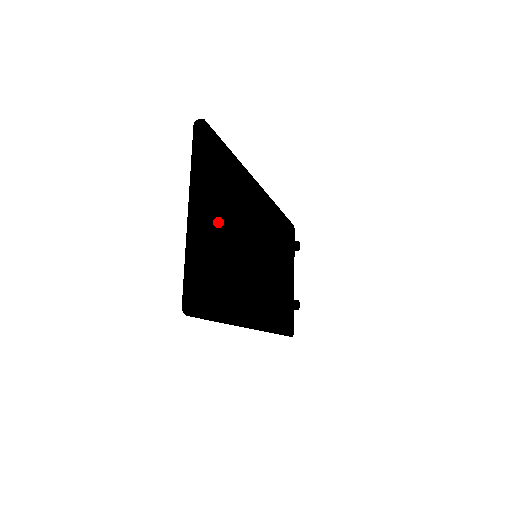
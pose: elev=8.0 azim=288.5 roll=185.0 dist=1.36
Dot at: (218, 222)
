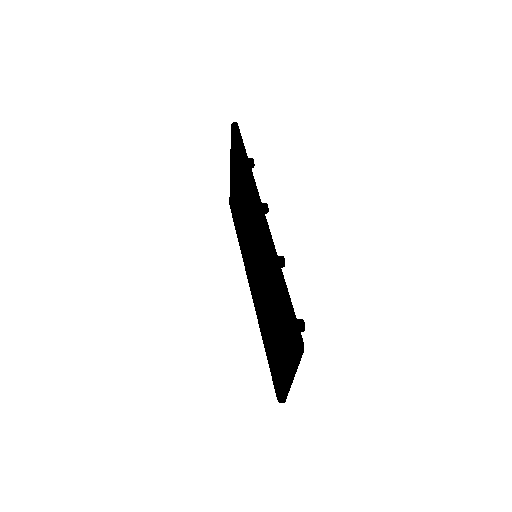
Dot at: occluded
